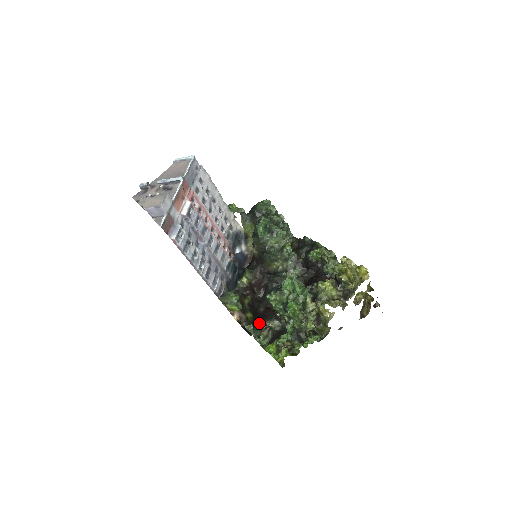
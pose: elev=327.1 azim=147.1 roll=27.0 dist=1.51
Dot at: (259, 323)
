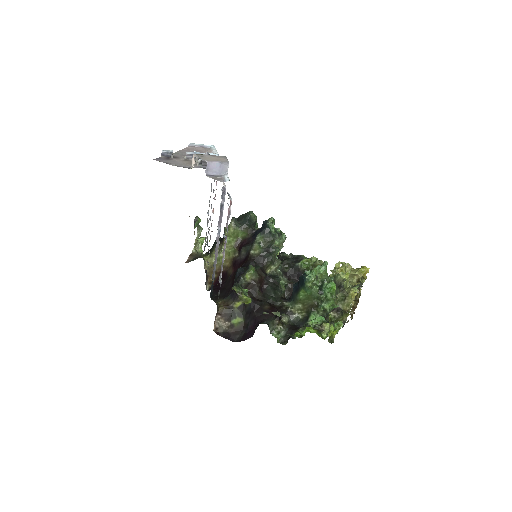
Dot at: (269, 318)
